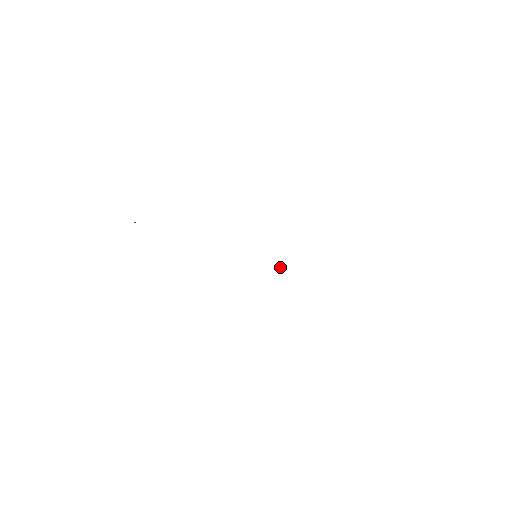
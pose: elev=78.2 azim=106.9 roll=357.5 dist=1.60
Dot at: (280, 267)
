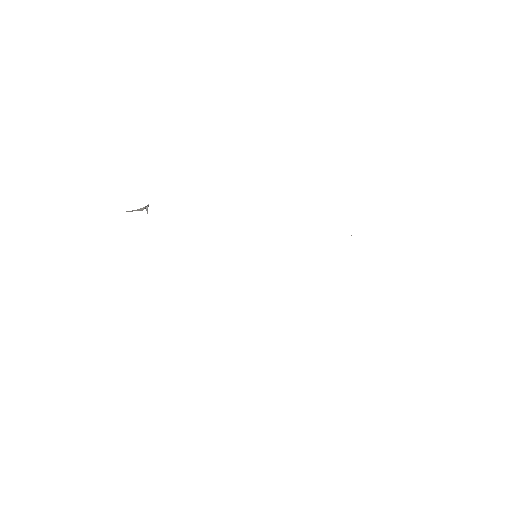
Dot at: occluded
